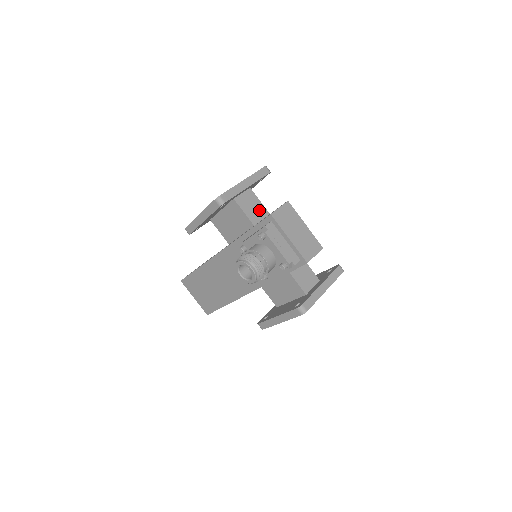
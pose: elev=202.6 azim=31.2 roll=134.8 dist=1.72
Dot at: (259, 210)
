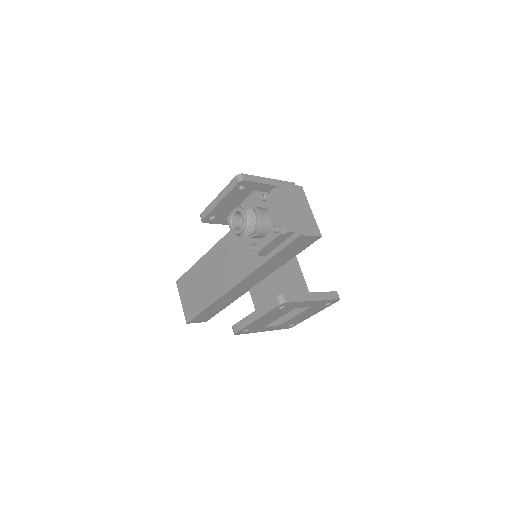
Dot at: occluded
